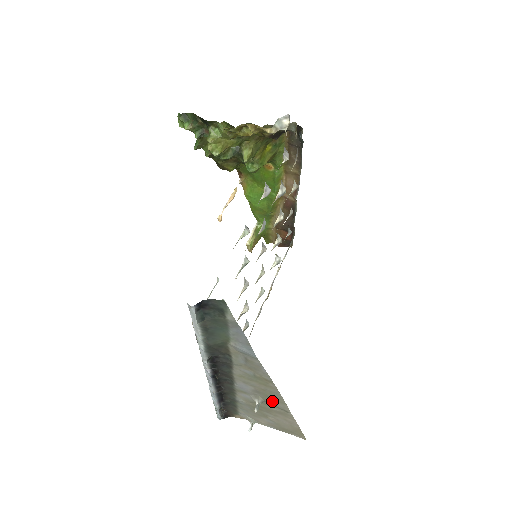
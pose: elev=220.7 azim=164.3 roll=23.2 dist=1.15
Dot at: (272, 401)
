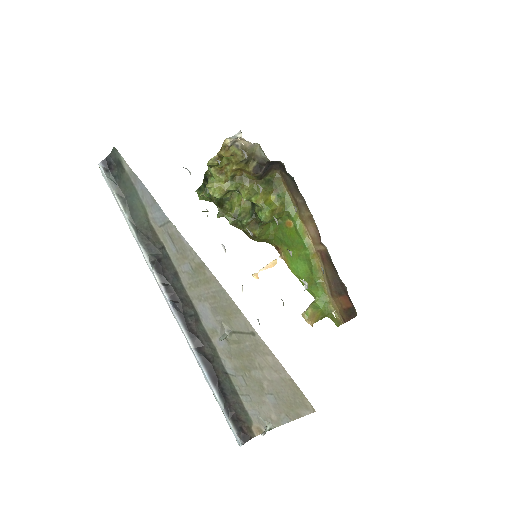
Dot at: (233, 320)
